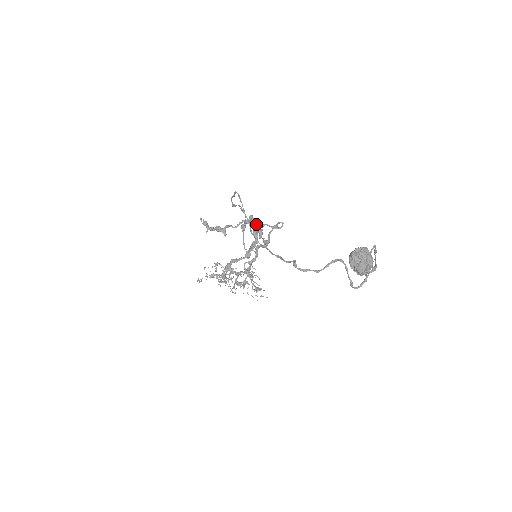
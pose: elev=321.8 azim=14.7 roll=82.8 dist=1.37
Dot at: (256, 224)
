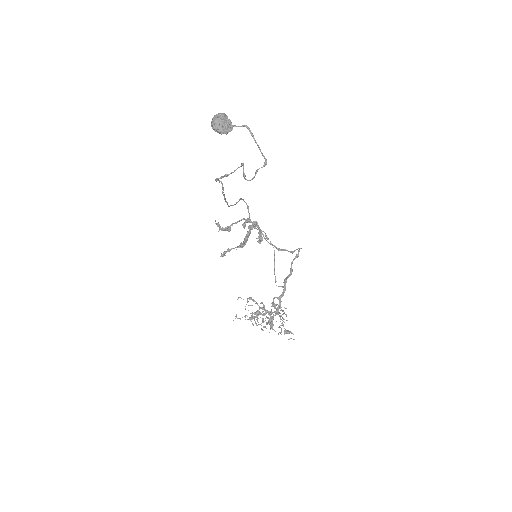
Dot at: (256, 225)
